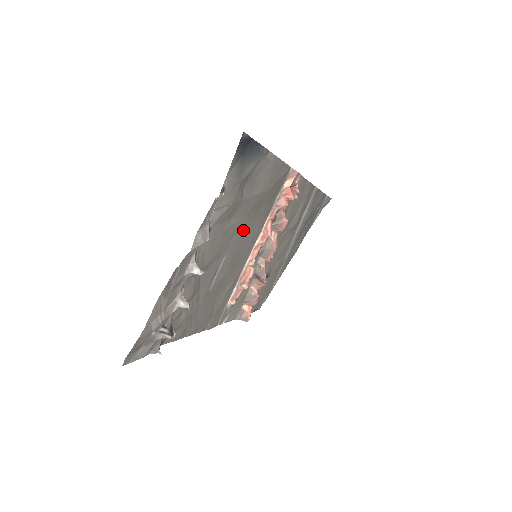
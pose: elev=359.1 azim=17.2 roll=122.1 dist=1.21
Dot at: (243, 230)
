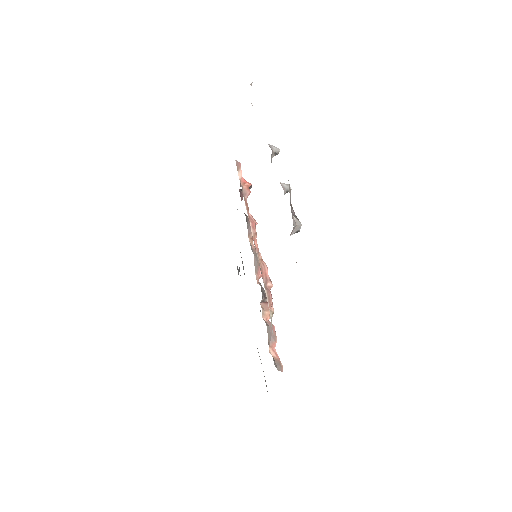
Dot at: occluded
